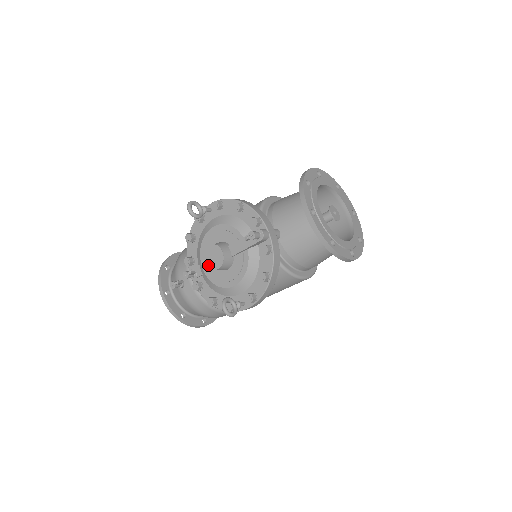
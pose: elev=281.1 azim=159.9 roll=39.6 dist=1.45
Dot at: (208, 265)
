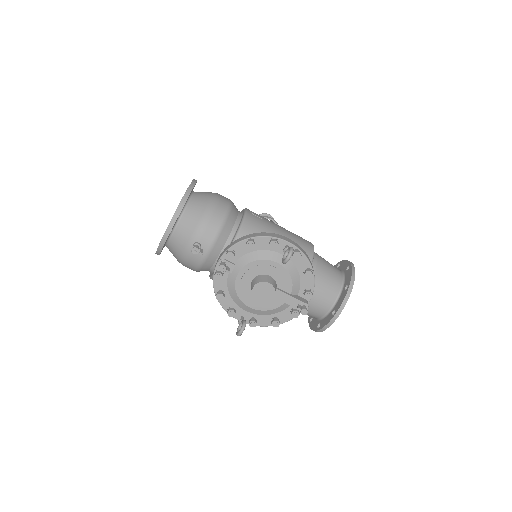
Dot at: (253, 291)
